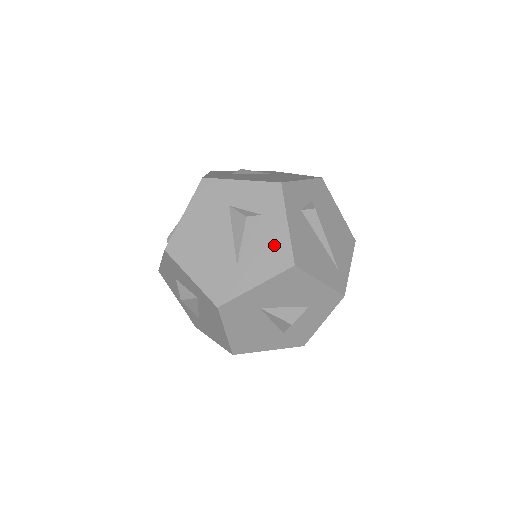
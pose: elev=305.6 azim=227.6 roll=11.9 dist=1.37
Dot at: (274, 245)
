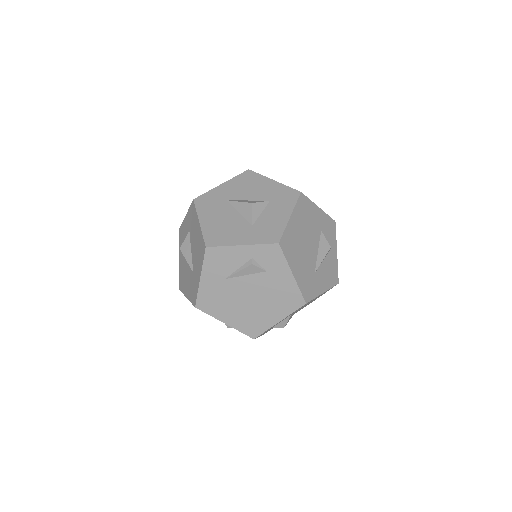
Dot at: occluded
